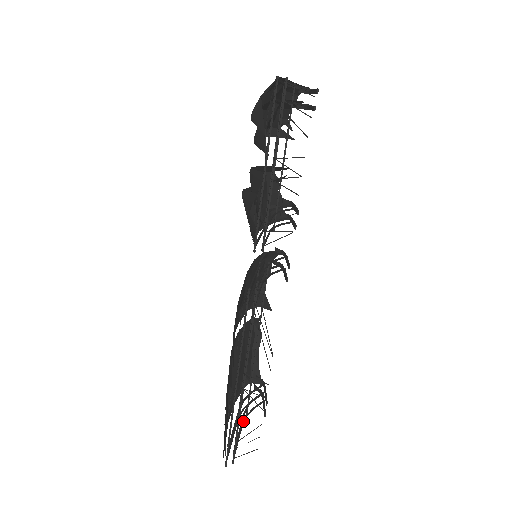
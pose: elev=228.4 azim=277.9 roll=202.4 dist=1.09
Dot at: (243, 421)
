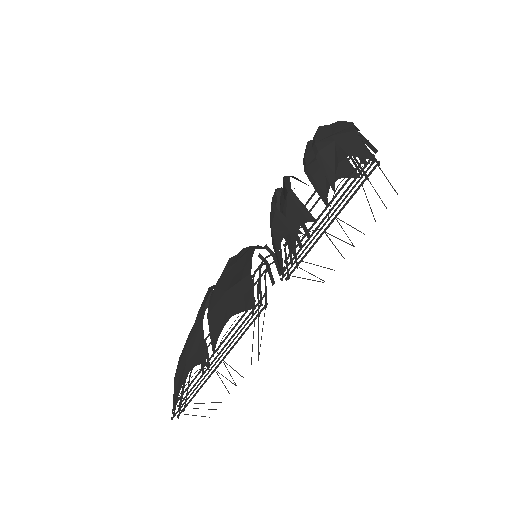
Dot at: (186, 378)
